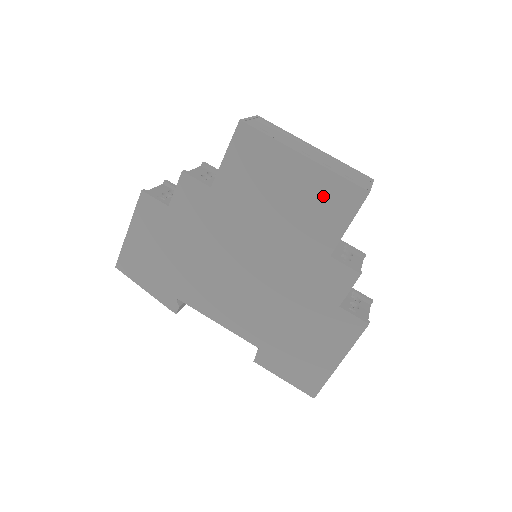
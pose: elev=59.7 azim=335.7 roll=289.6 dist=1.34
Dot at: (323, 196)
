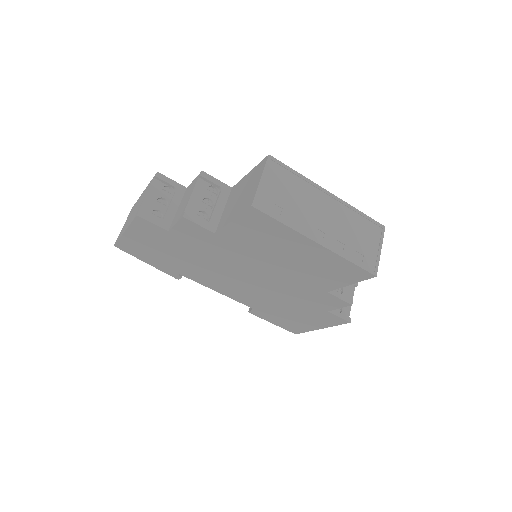
Dot at: (330, 267)
